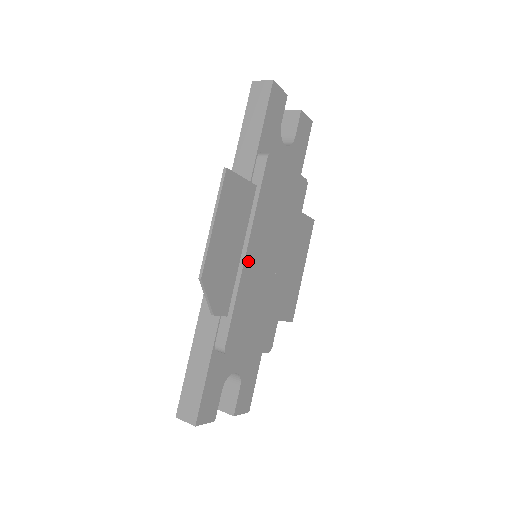
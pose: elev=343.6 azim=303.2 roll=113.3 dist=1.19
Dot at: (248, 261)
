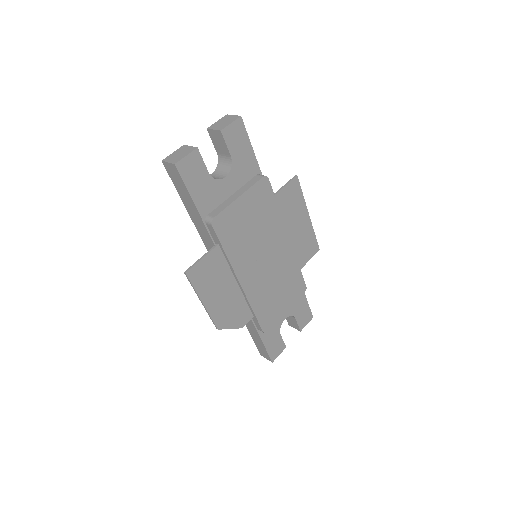
Dot at: (246, 285)
